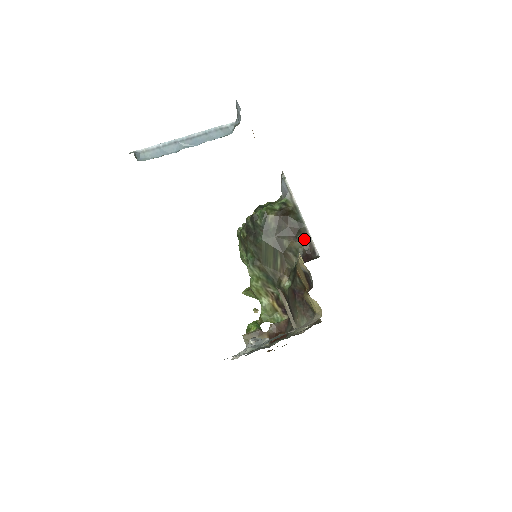
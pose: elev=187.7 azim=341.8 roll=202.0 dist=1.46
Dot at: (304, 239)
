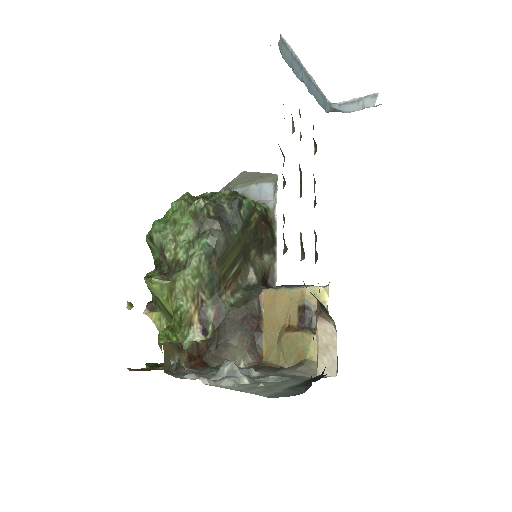
Dot at: (270, 261)
